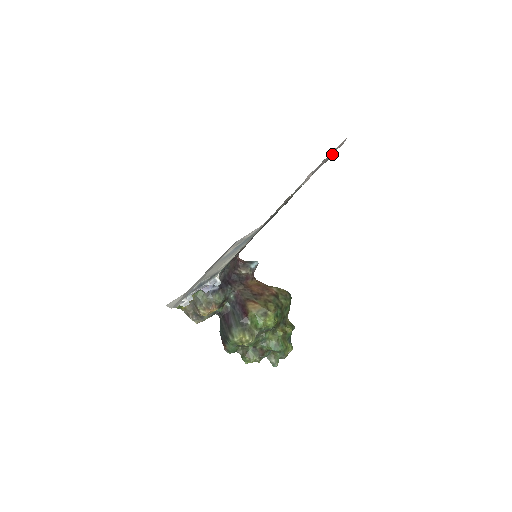
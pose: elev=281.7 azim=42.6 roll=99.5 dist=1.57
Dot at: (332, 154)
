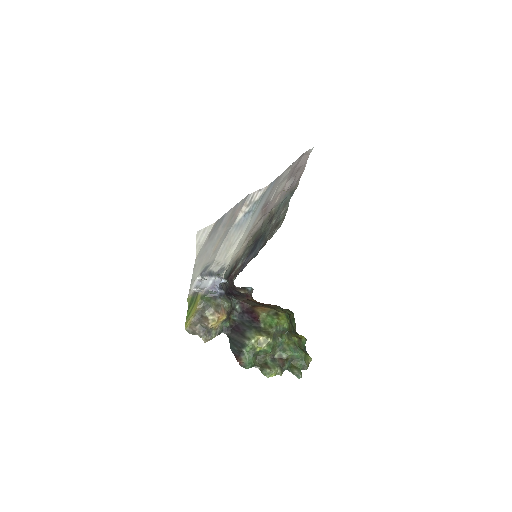
Dot at: (298, 181)
